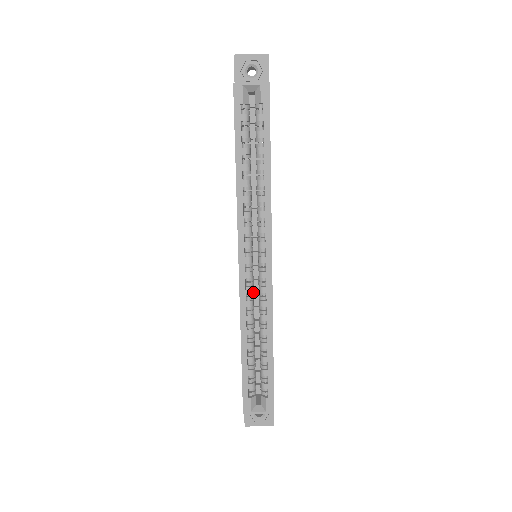
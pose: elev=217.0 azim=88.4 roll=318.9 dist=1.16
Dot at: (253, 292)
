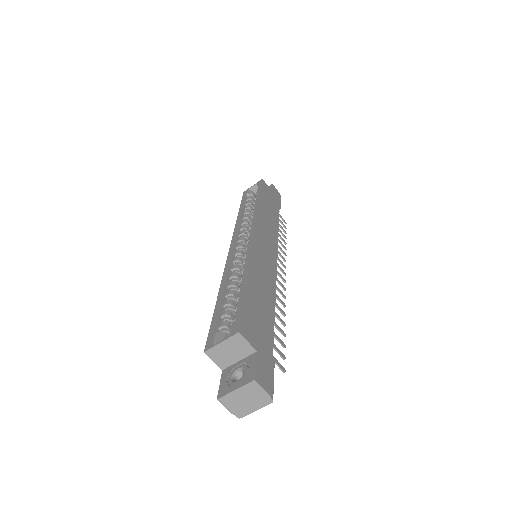
Dot at: (242, 264)
